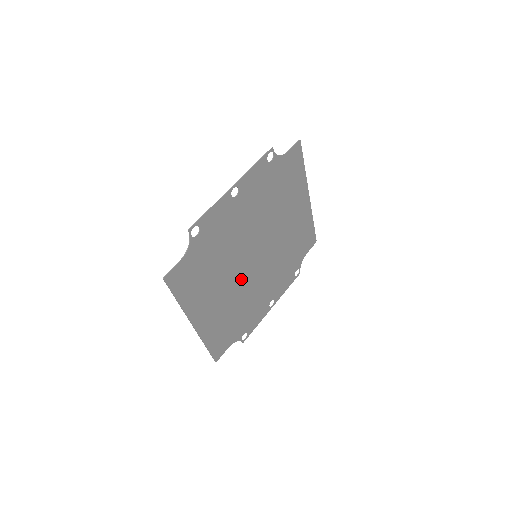
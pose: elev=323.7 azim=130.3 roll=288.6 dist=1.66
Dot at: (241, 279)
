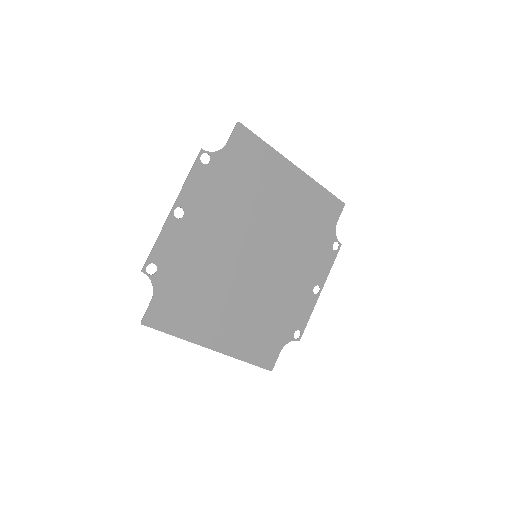
Dot at: (250, 285)
